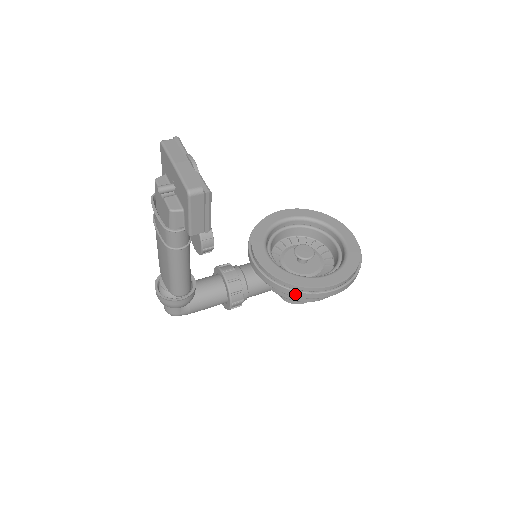
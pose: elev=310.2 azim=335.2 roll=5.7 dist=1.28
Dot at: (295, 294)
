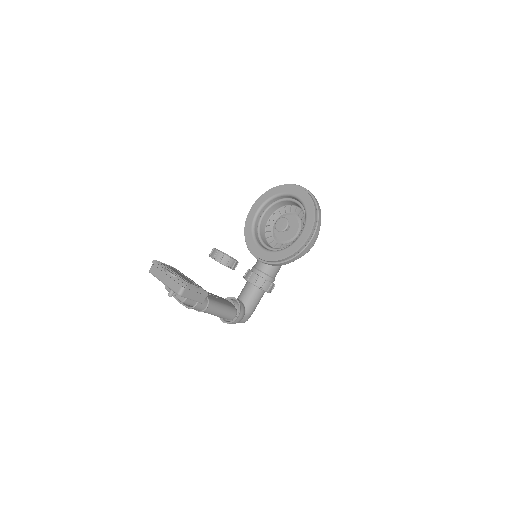
Dot at: (293, 260)
